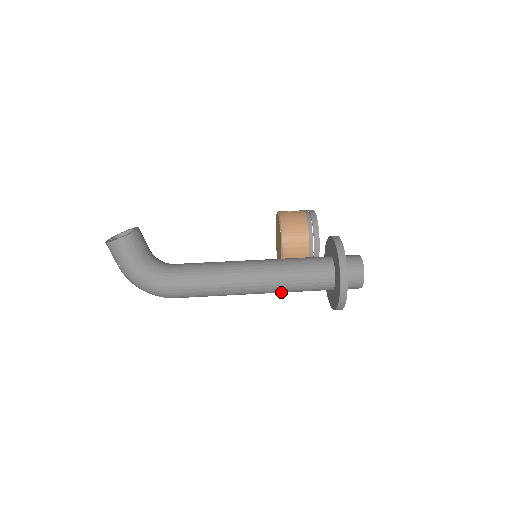
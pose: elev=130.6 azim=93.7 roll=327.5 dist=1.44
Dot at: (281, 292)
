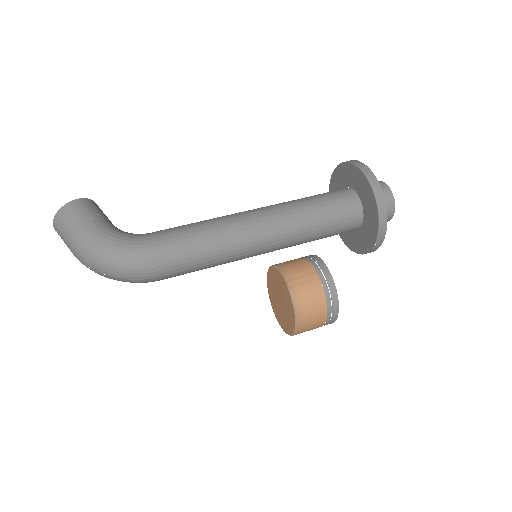
Dot at: (301, 233)
